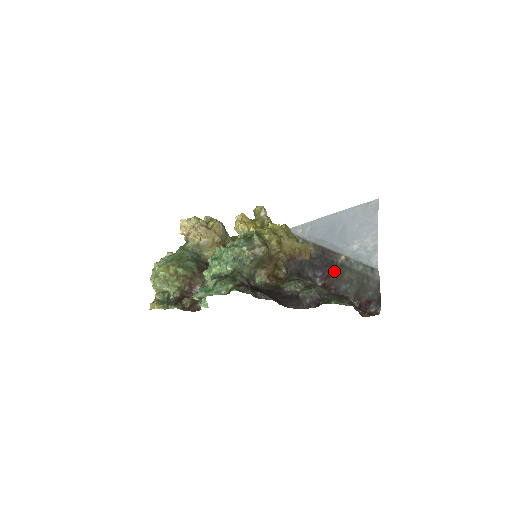
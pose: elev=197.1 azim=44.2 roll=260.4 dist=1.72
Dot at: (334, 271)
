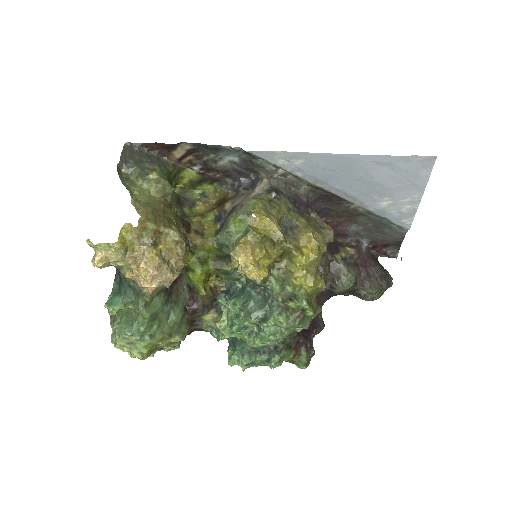
Dot at: (343, 214)
